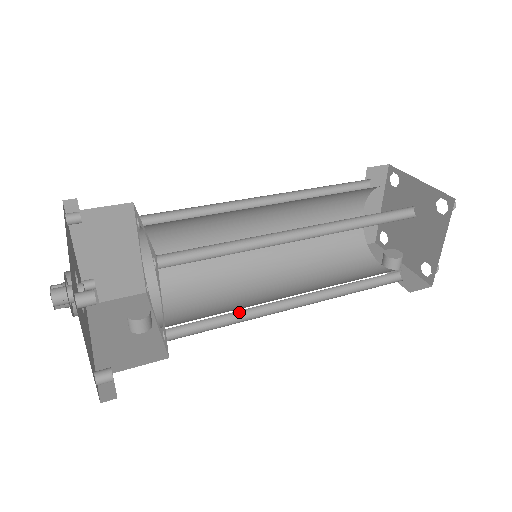
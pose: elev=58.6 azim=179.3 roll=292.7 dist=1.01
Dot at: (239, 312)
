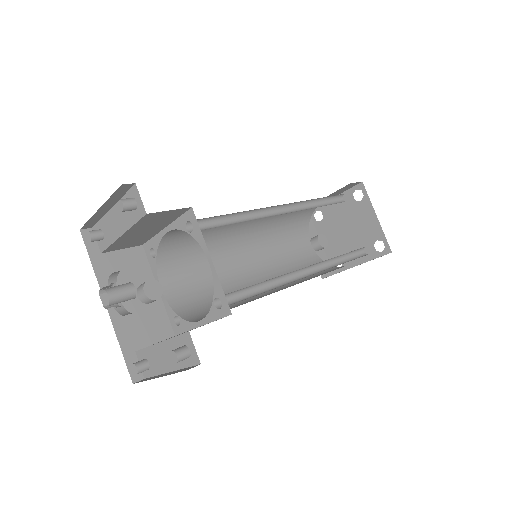
Dot at: occluded
